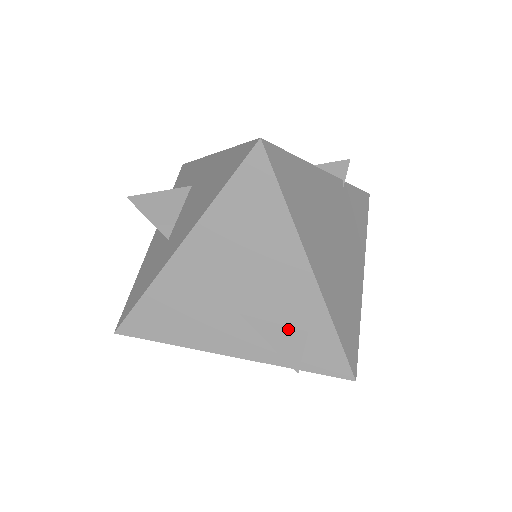
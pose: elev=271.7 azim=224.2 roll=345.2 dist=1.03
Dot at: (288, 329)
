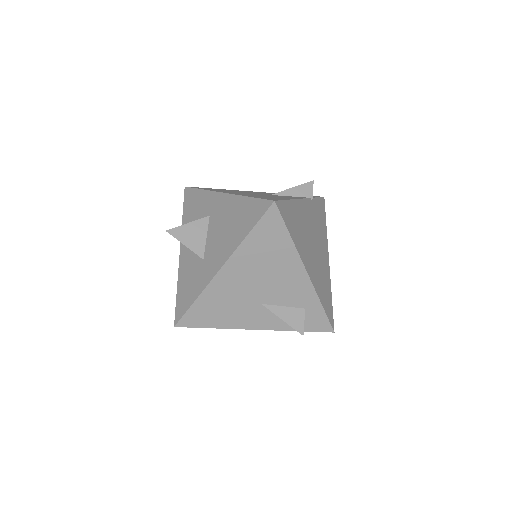
Dot at: (293, 309)
